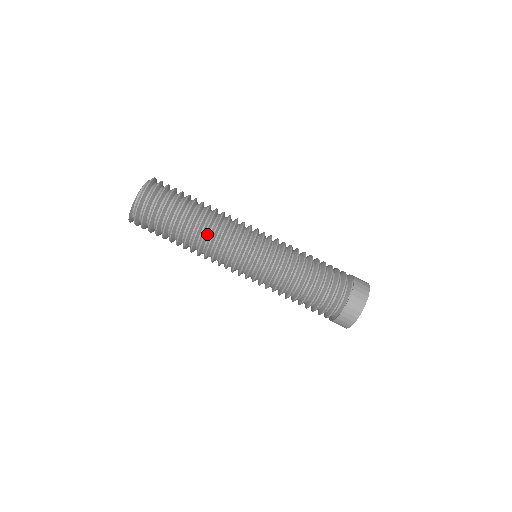
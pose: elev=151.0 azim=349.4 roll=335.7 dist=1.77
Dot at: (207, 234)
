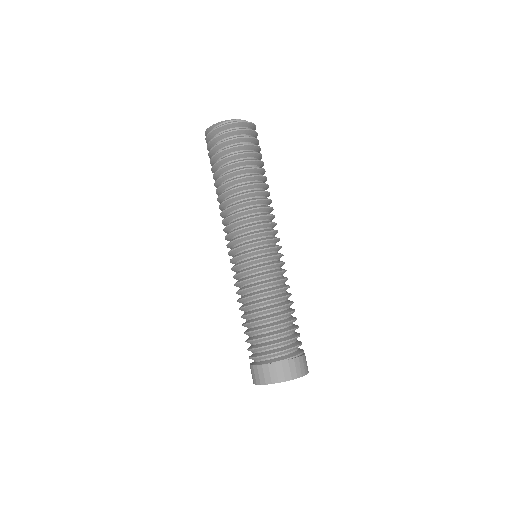
Dot at: (238, 199)
